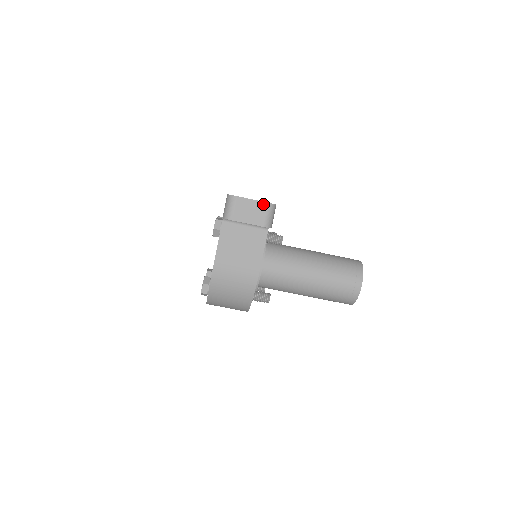
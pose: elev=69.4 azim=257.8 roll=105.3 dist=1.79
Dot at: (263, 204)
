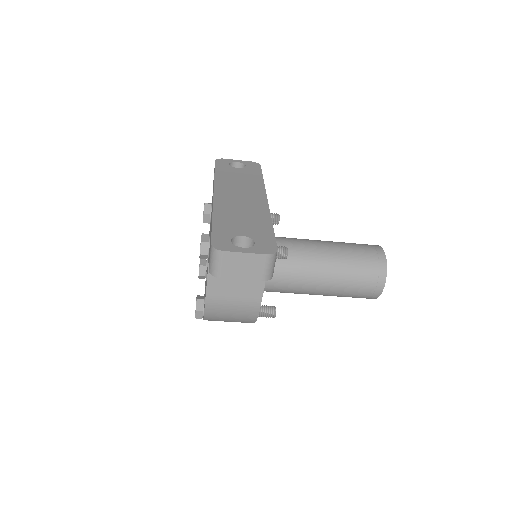
Dot at: (260, 257)
